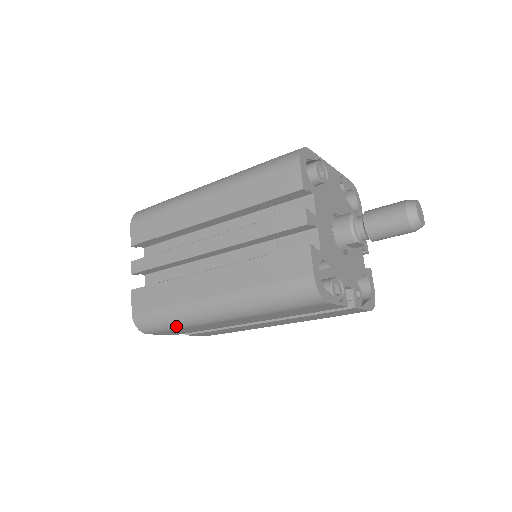
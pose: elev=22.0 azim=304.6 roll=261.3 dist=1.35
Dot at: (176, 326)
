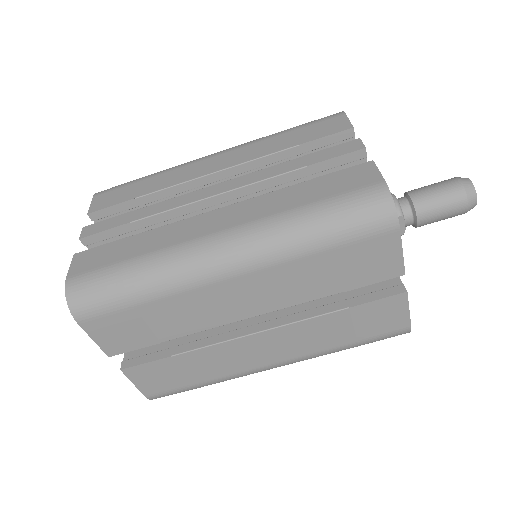
Dot at: (142, 292)
